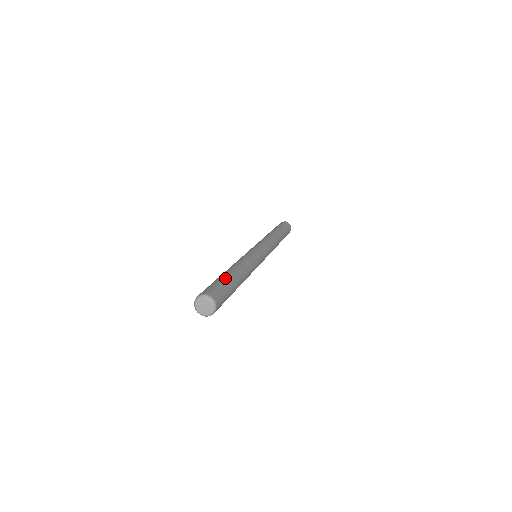
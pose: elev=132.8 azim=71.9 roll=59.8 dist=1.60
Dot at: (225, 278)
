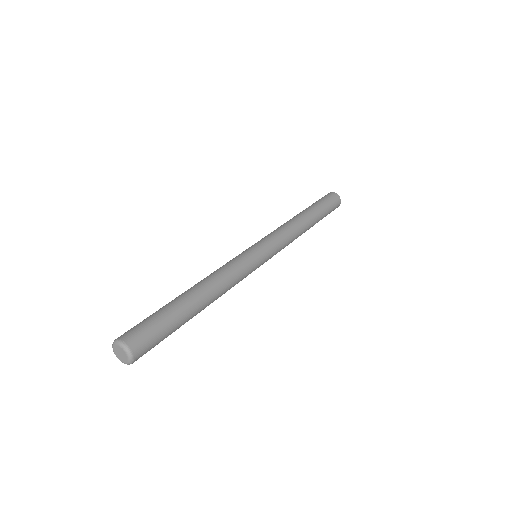
Dot at: (170, 309)
